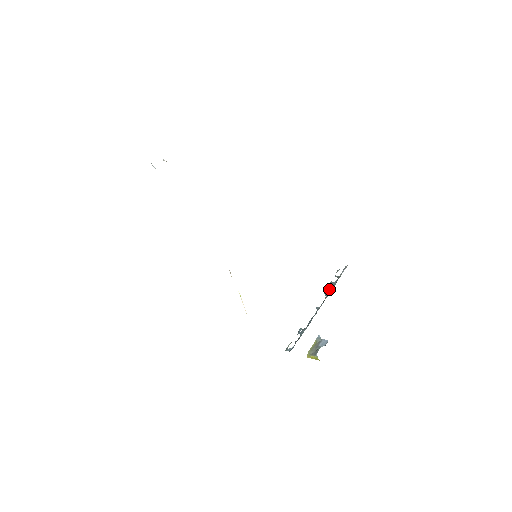
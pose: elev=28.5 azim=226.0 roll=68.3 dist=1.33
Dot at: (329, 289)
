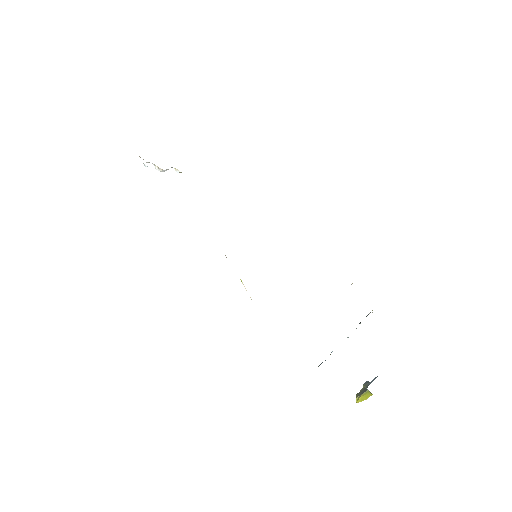
Dot at: (360, 322)
